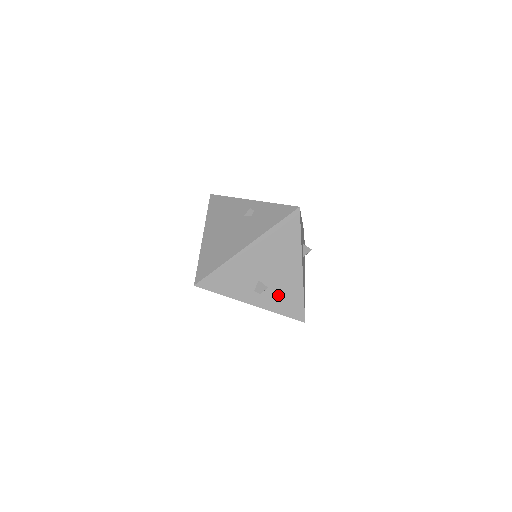
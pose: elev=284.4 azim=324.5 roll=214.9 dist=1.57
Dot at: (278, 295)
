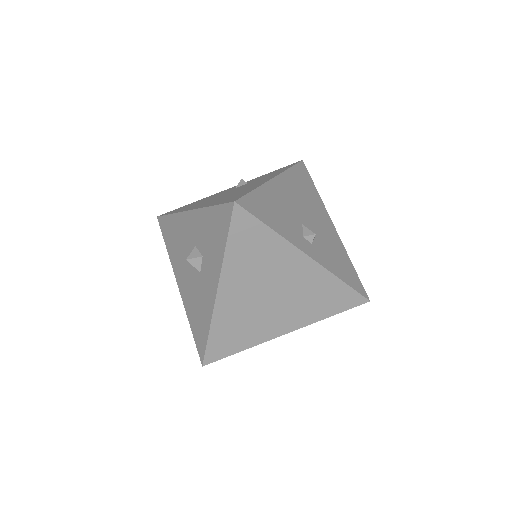
Dot at: (328, 252)
